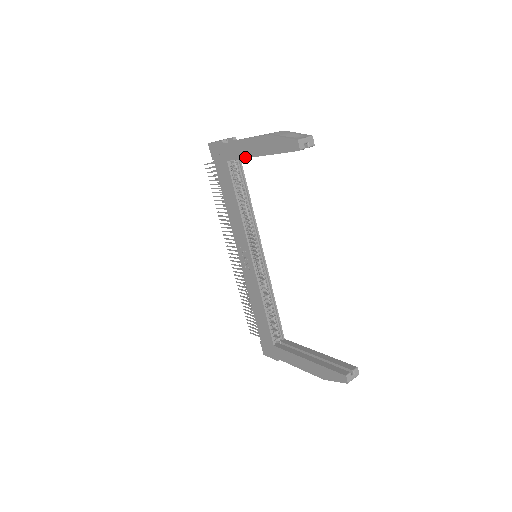
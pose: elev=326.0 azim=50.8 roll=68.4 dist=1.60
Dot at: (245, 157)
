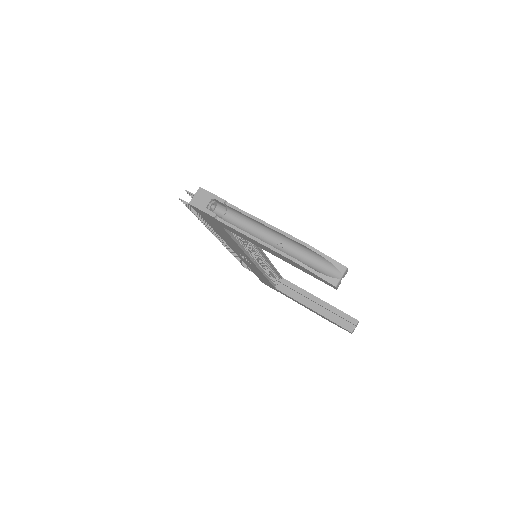
Dot at: occluded
